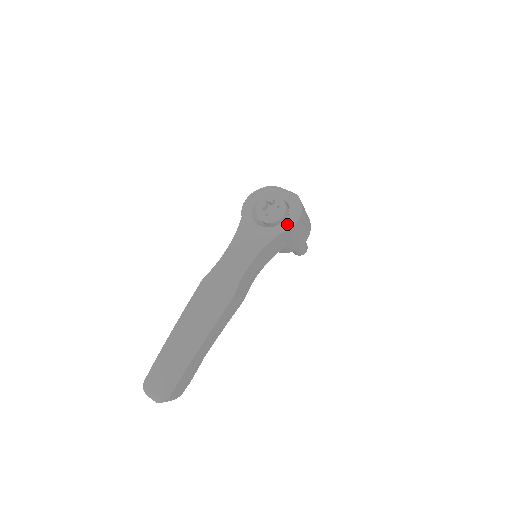
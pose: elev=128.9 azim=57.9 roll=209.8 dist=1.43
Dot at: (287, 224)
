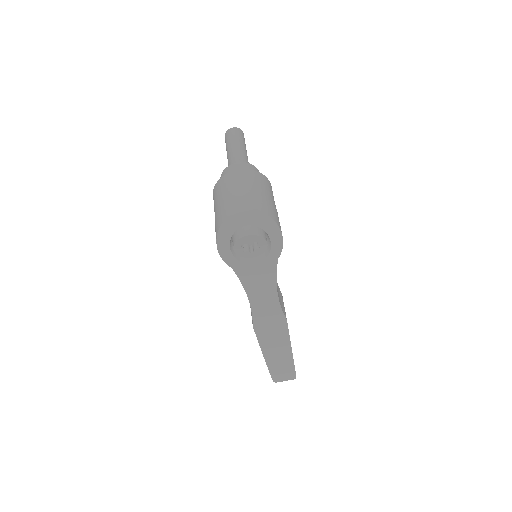
Dot at: (276, 246)
